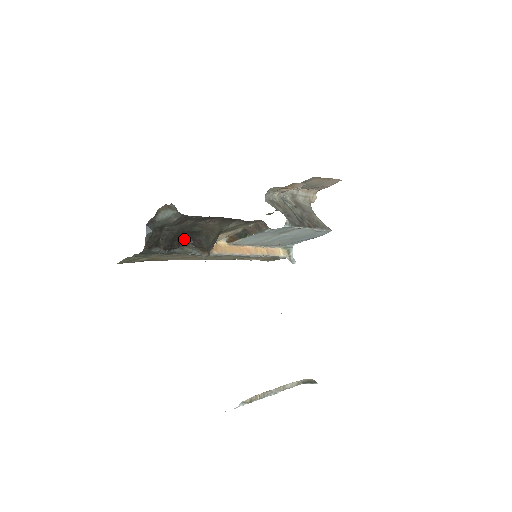
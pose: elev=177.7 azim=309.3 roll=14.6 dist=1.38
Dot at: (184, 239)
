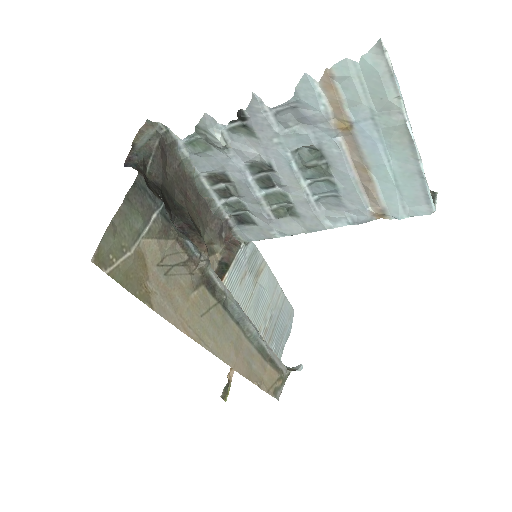
Dot at: occluded
